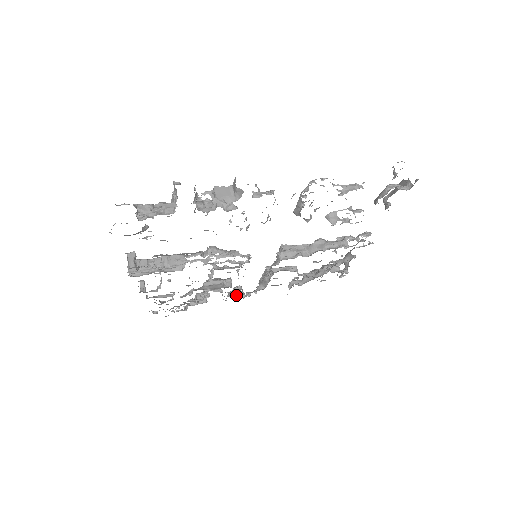
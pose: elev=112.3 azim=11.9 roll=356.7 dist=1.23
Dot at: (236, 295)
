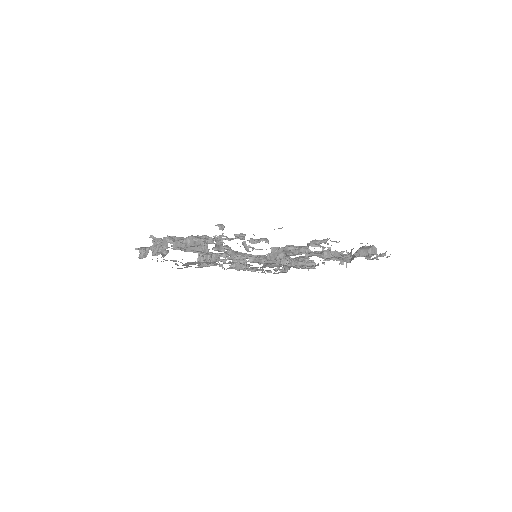
Dot at: (306, 266)
